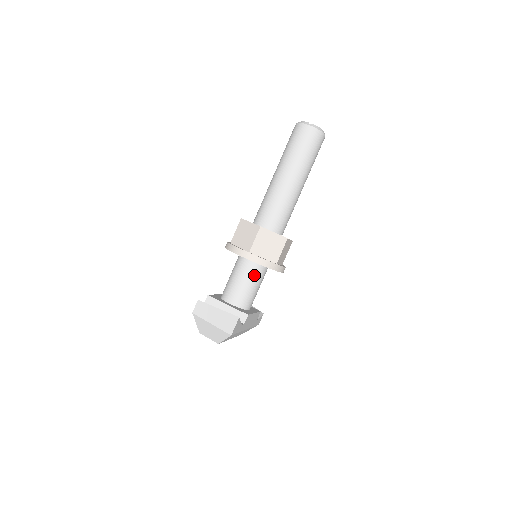
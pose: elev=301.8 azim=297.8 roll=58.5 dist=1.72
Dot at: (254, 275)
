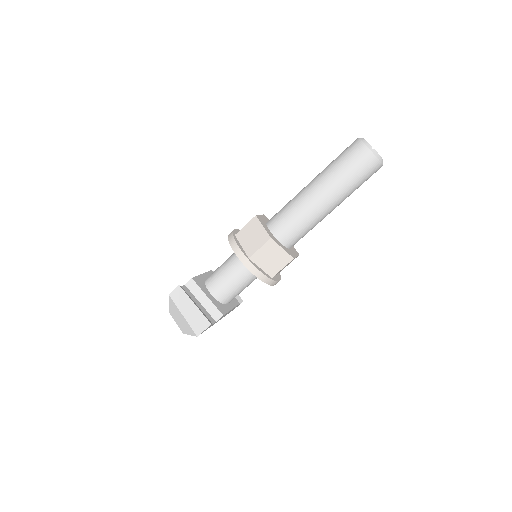
Dot at: (245, 277)
